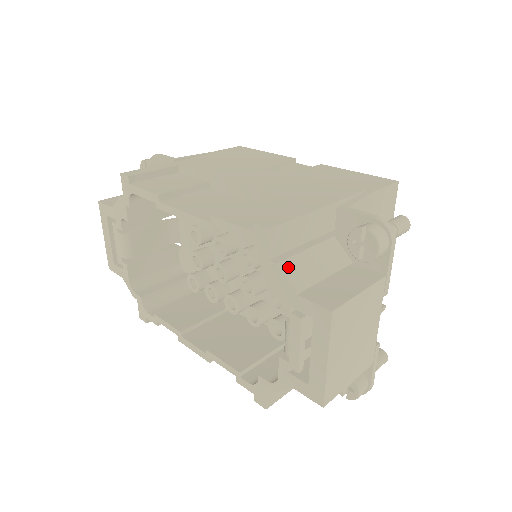
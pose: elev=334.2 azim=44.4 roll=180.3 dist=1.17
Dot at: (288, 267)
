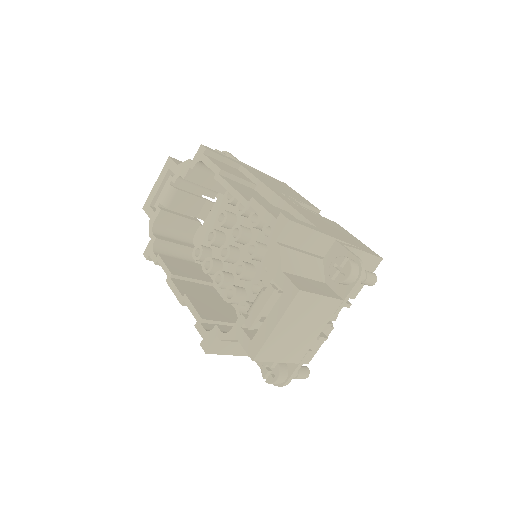
Dot at: (285, 253)
